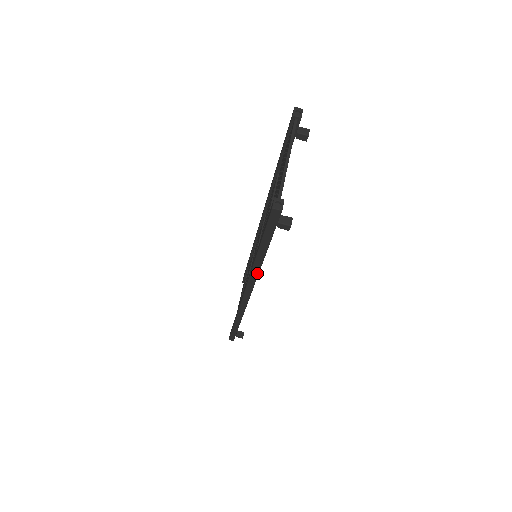
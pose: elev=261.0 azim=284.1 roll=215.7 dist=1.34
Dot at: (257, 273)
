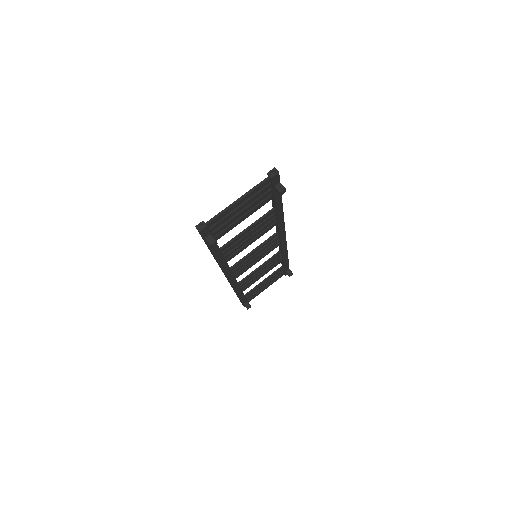
Dot at: (219, 265)
